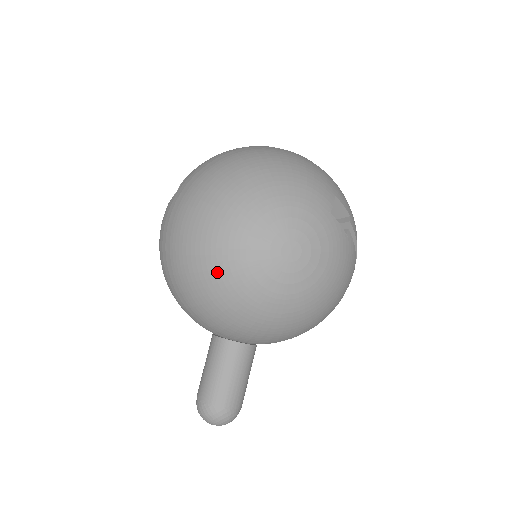
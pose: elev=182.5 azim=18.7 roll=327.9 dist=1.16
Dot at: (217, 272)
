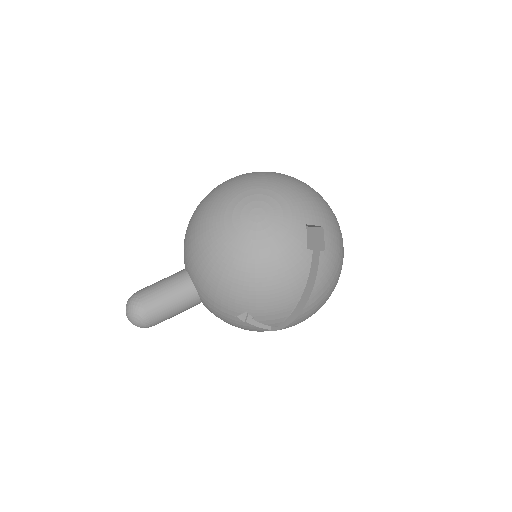
Dot at: (212, 203)
